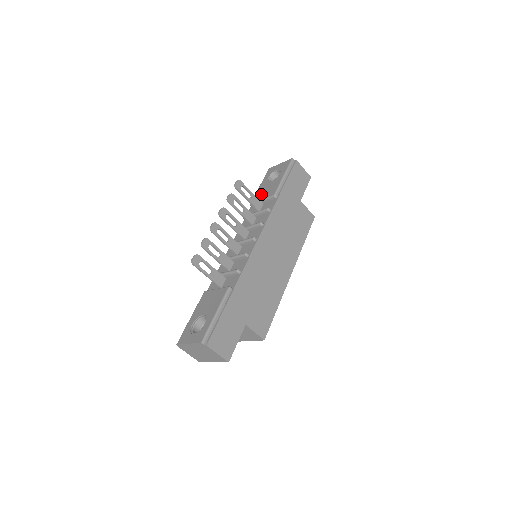
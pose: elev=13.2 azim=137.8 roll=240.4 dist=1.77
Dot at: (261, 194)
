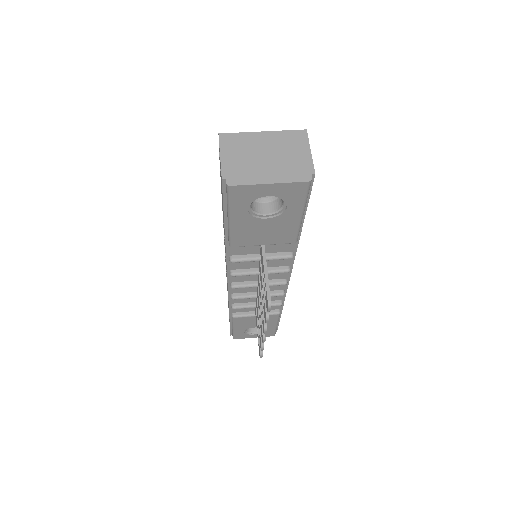
Dot at: (254, 238)
